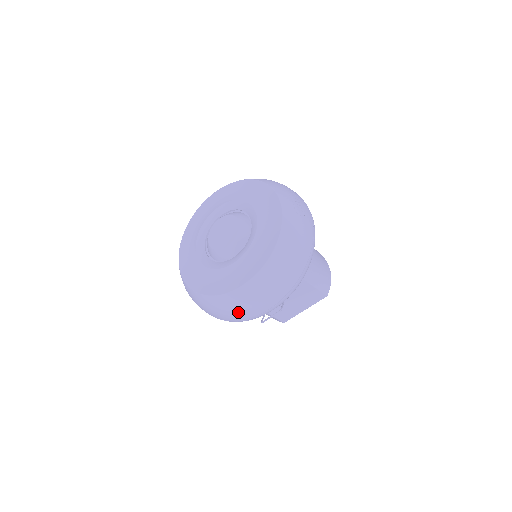
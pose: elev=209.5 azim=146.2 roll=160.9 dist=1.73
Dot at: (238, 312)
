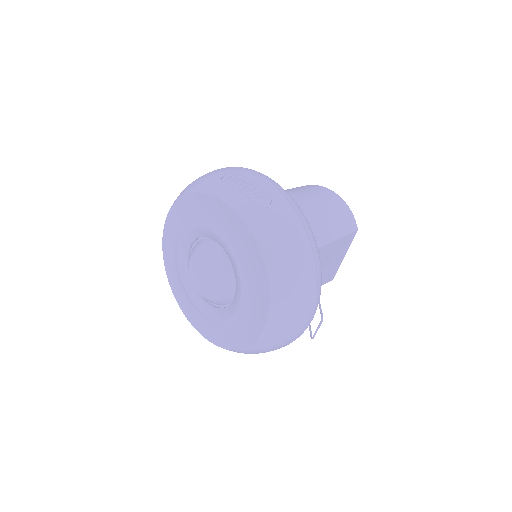
Dot at: (281, 345)
